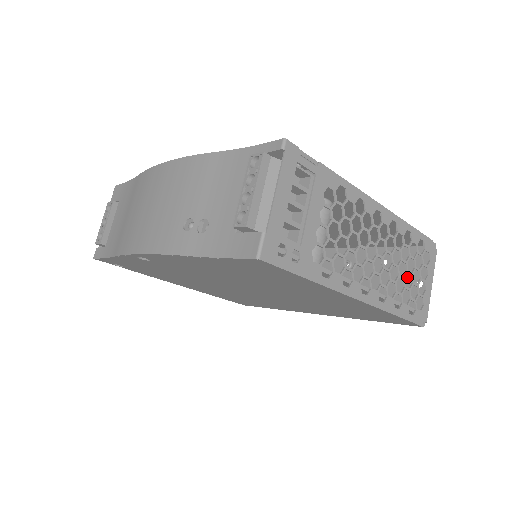
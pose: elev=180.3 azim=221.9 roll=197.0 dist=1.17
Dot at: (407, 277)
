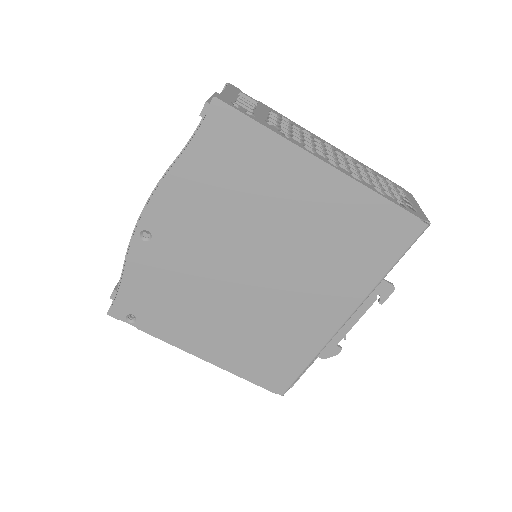
Dot at: occluded
